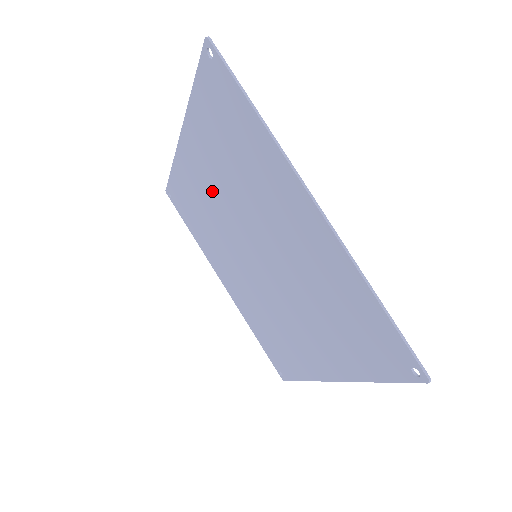
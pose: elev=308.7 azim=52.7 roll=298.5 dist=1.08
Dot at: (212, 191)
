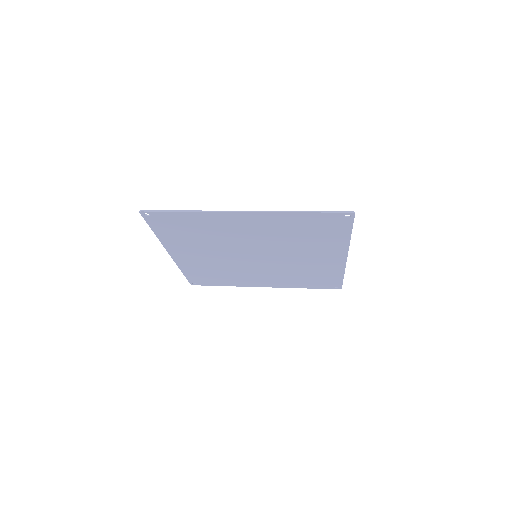
Dot at: (247, 234)
